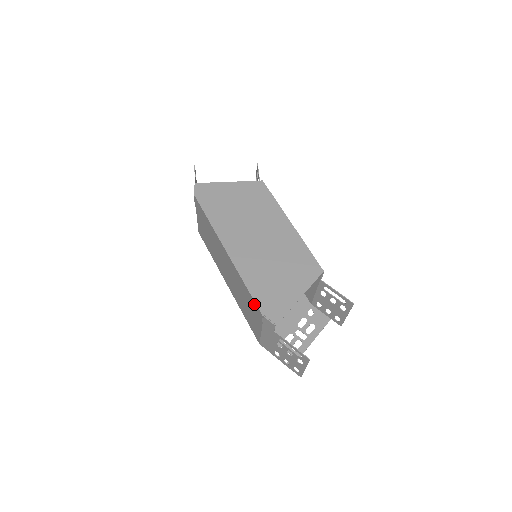
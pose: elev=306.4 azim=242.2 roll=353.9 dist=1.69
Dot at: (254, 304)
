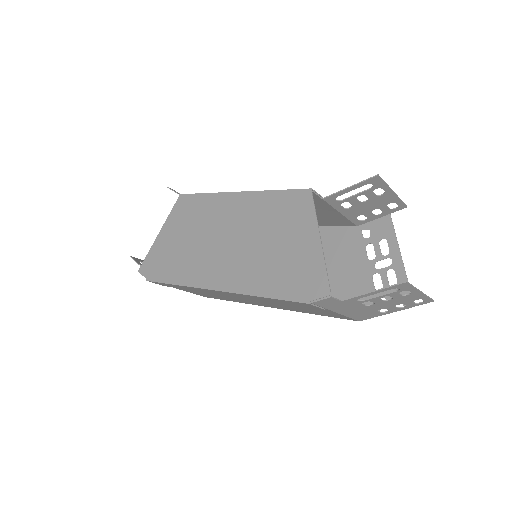
Dot at: occluded
